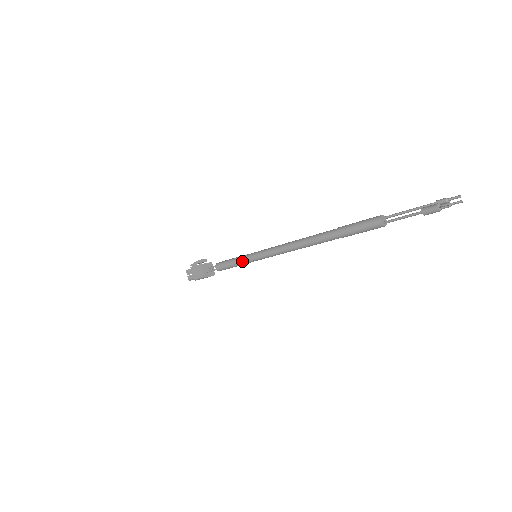
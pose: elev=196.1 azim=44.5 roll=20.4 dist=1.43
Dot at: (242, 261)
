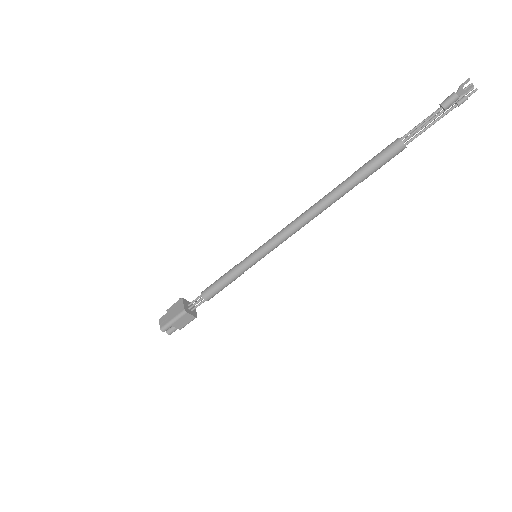
Dot at: (238, 266)
